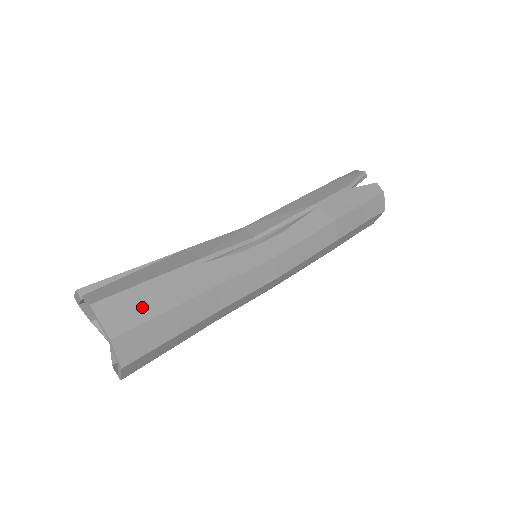
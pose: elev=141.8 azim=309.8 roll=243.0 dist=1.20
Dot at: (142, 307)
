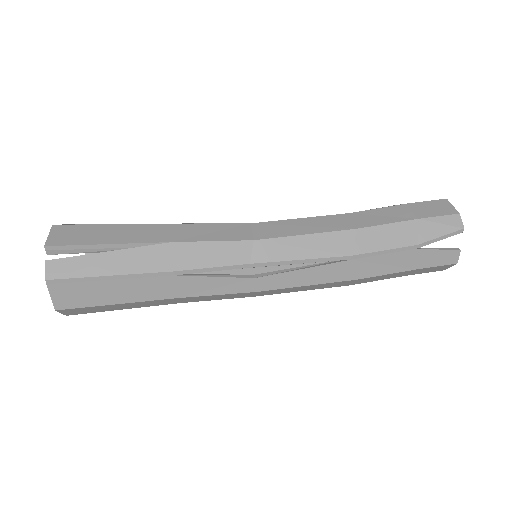
Dot at: (94, 295)
